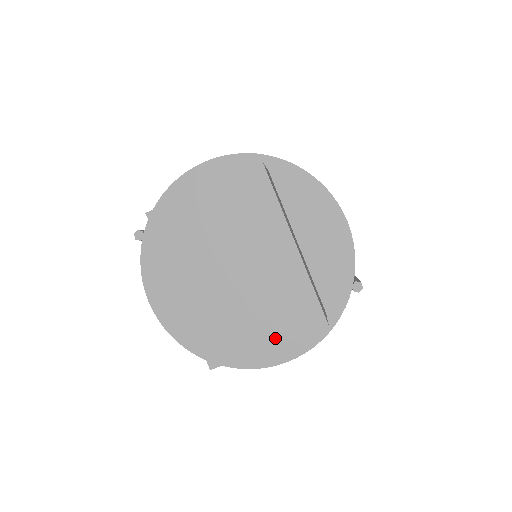
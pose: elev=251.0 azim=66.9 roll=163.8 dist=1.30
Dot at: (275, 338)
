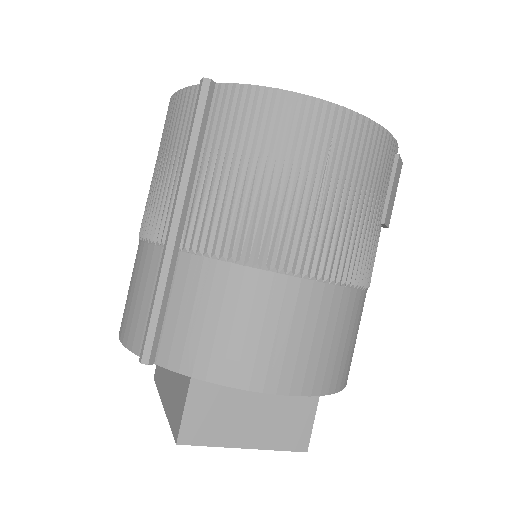
Dot at: occluded
